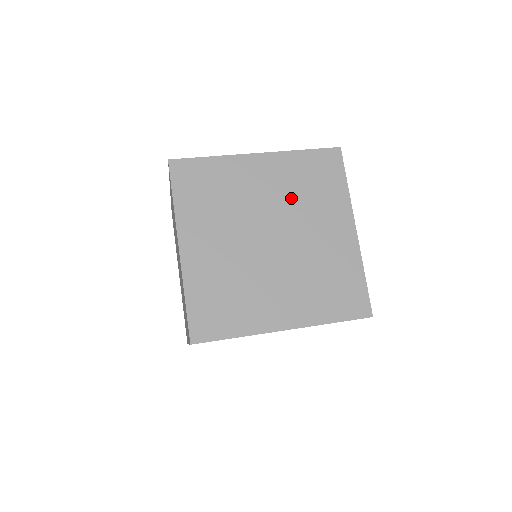
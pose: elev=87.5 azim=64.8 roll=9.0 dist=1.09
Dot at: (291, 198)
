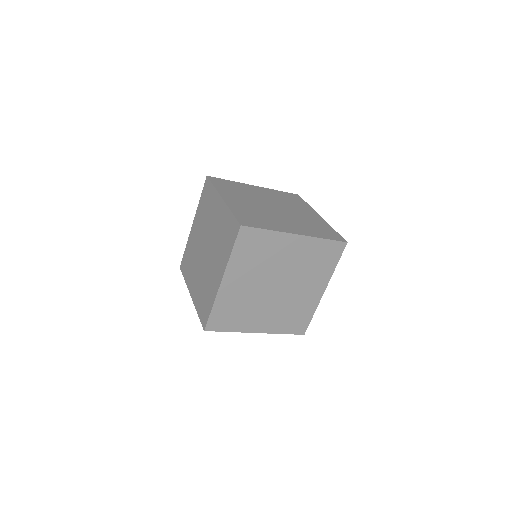
Dot at: (279, 200)
